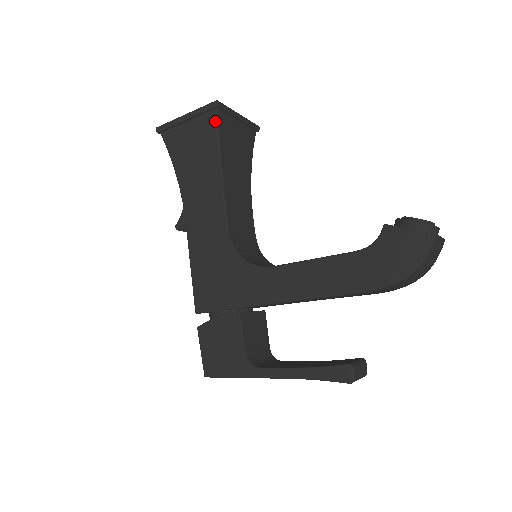
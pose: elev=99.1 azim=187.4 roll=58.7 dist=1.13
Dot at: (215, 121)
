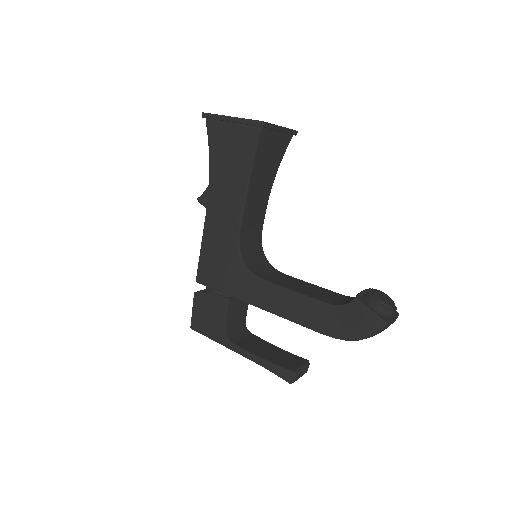
Dot at: (256, 137)
